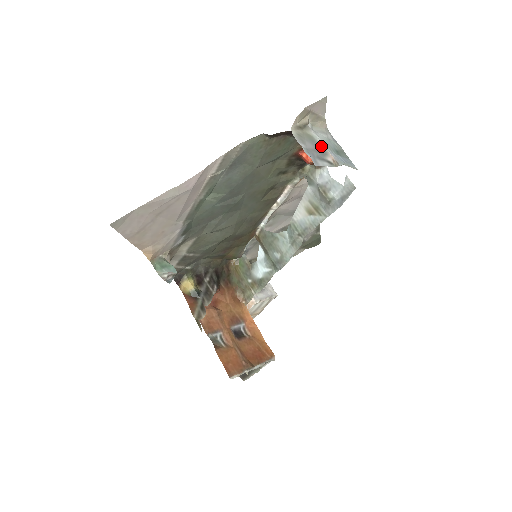
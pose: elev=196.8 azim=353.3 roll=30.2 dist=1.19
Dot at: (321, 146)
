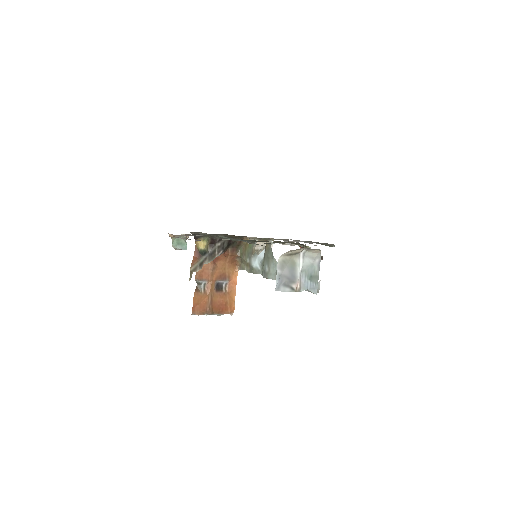
Dot at: (296, 274)
